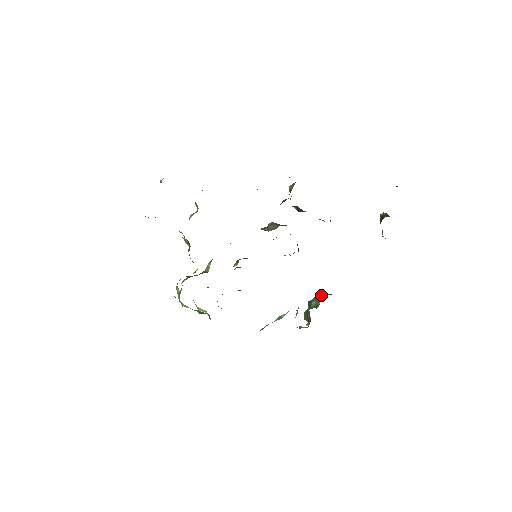
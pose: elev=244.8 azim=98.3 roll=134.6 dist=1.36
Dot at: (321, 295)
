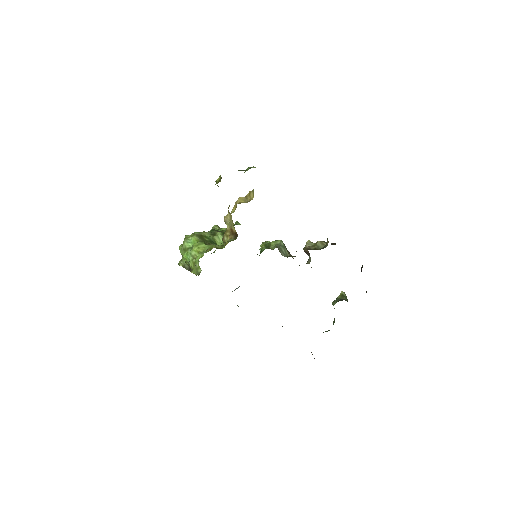
Dot at: occluded
